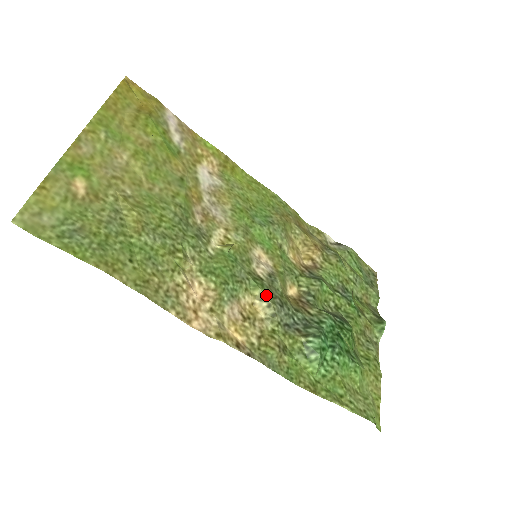
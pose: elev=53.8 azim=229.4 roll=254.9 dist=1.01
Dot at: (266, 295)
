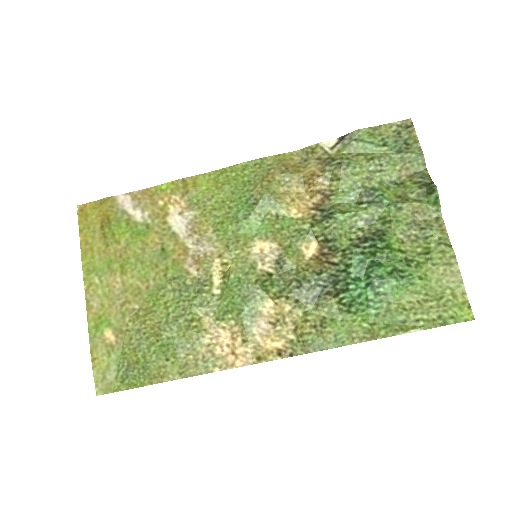
Dot at: (279, 292)
